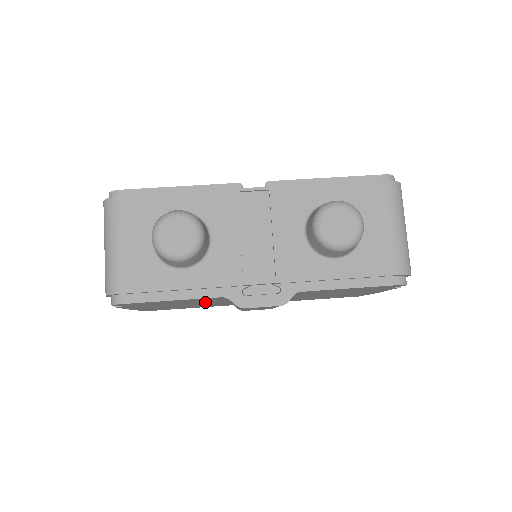
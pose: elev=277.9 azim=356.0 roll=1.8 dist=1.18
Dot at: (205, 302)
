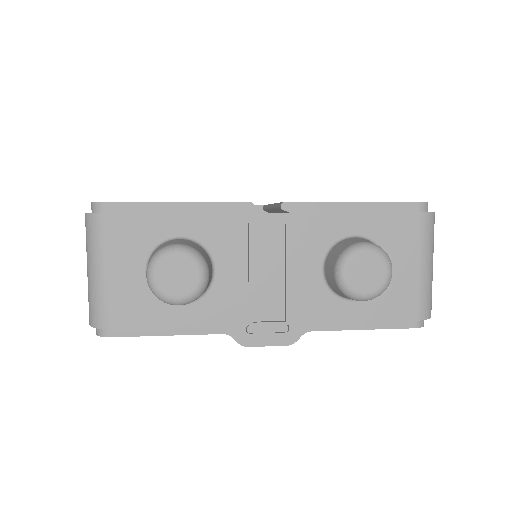
Dot at: occluded
